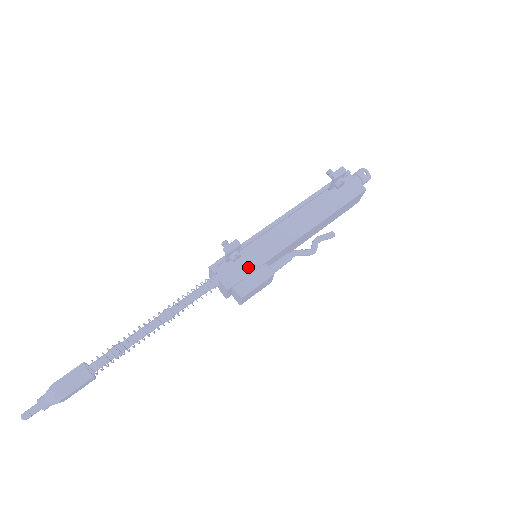
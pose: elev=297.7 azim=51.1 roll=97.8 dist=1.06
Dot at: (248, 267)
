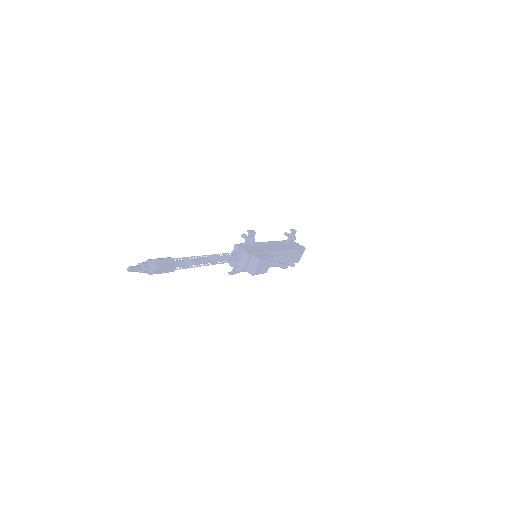
Dot at: (258, 251)
